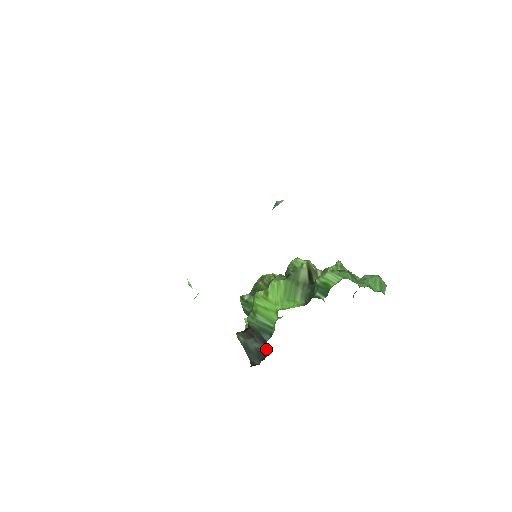
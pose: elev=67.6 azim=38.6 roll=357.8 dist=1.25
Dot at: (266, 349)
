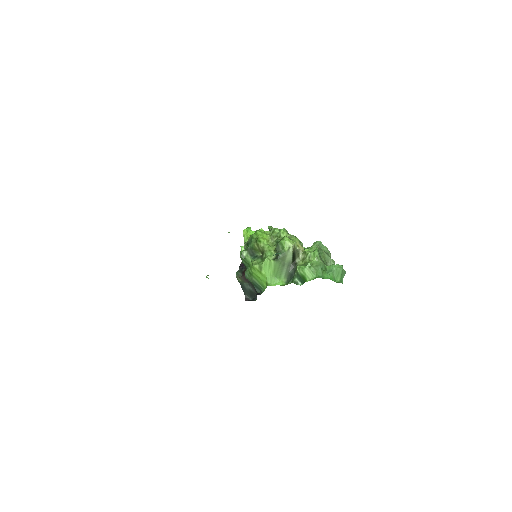
Dot at: (256, 295)
